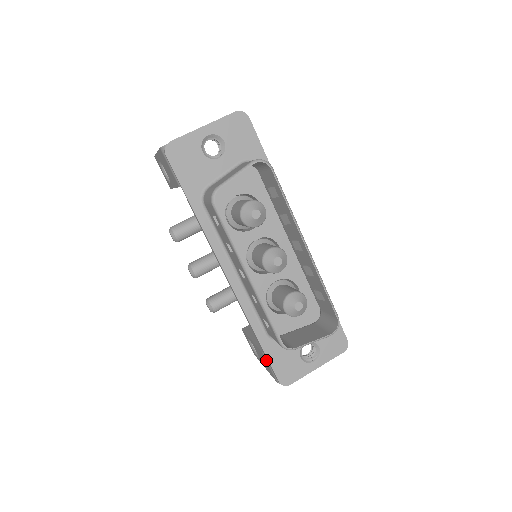
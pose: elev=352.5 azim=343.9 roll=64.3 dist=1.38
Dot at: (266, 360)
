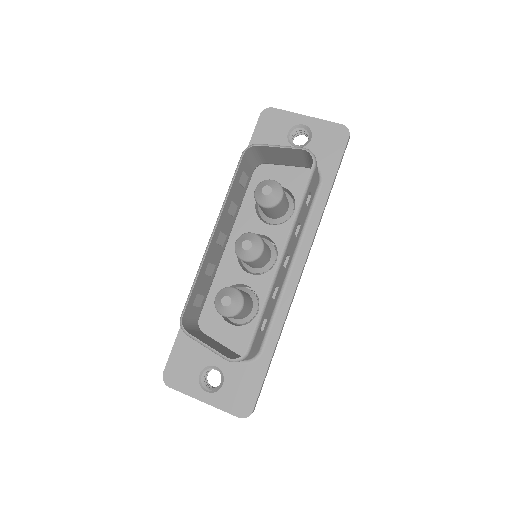
Dot at: occluded
